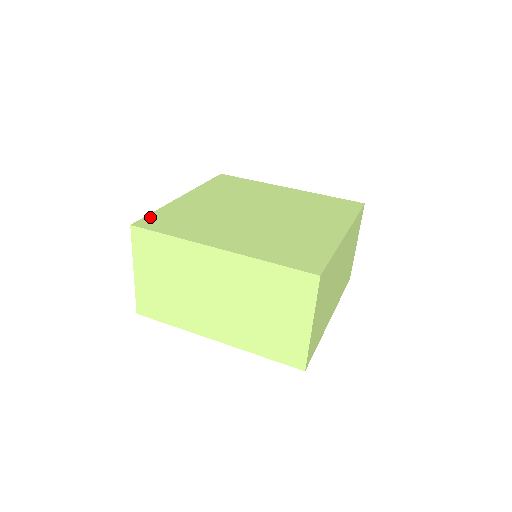
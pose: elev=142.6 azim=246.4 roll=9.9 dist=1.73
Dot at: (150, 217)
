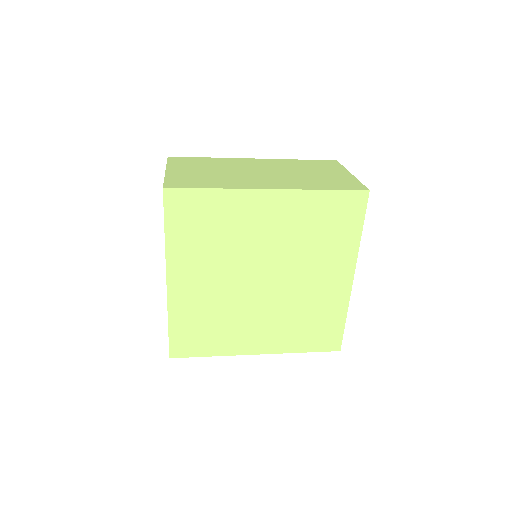
Dot at: occluded
